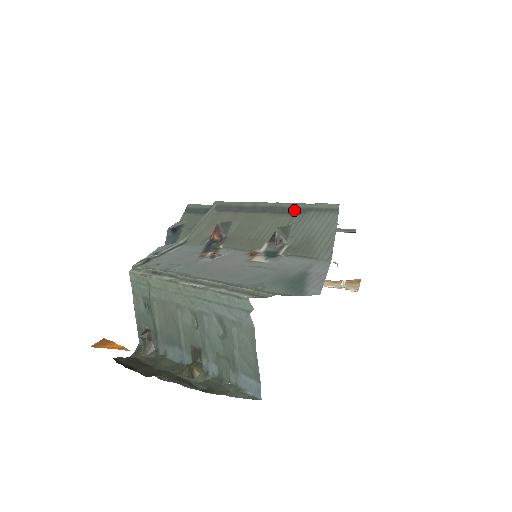
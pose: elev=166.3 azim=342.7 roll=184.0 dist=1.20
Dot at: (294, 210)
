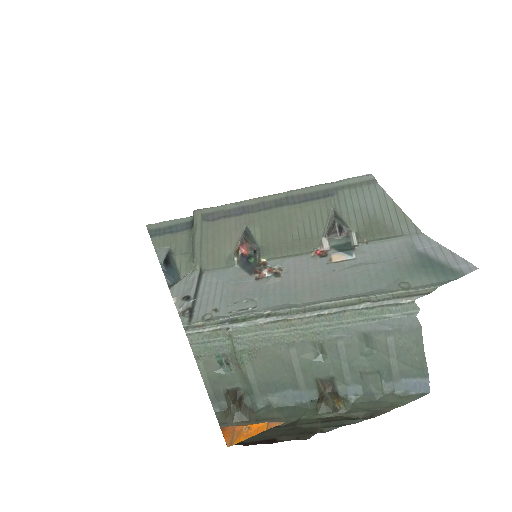
Dot at: (320, 194)
